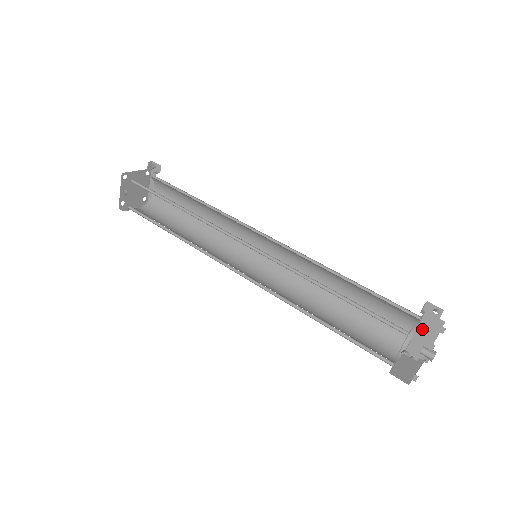
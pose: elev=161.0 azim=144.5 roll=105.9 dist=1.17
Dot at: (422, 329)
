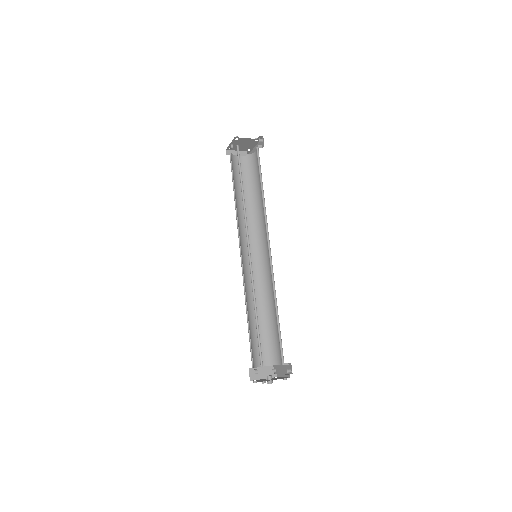
Dot at: (284, 368)
